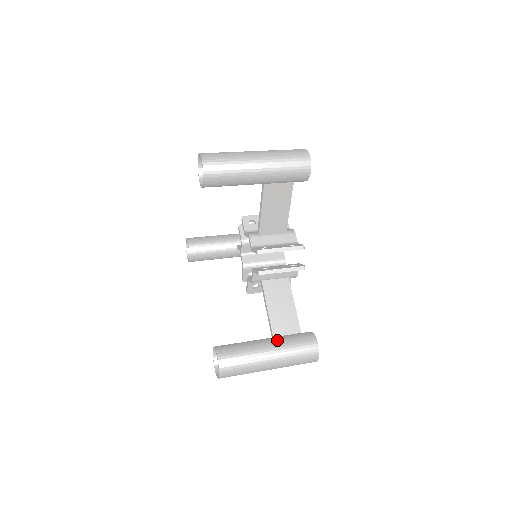
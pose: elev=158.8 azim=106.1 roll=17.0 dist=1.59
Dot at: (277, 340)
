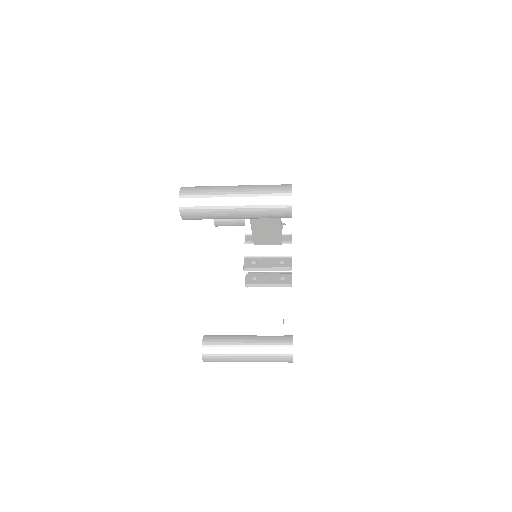
Dot at: (257, 342)
